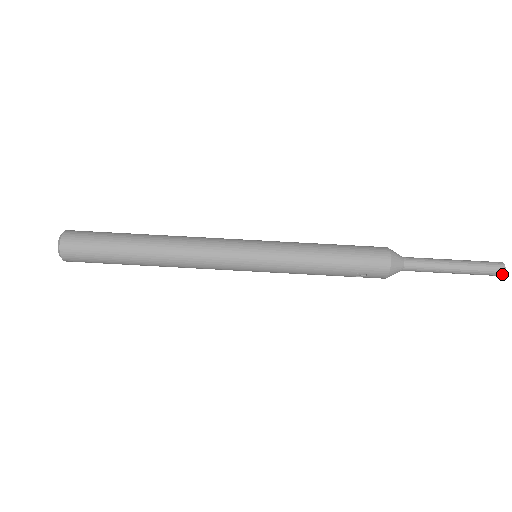
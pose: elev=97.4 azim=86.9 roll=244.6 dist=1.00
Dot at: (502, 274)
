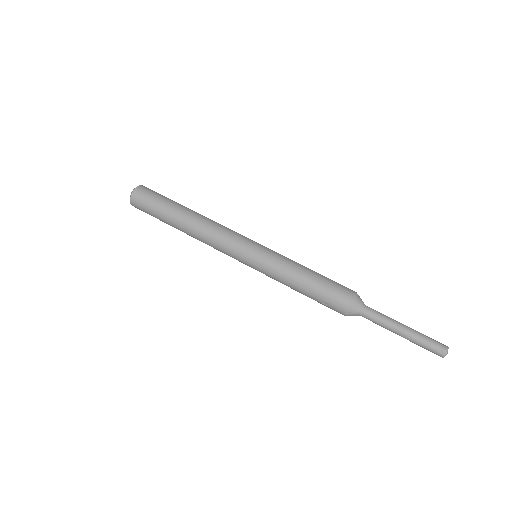
Dot at: (443, 355)
